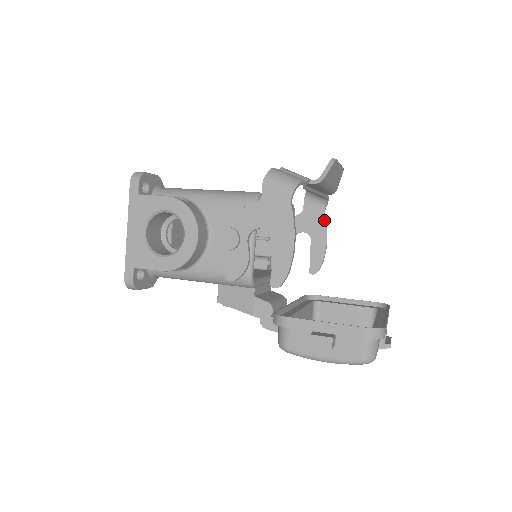
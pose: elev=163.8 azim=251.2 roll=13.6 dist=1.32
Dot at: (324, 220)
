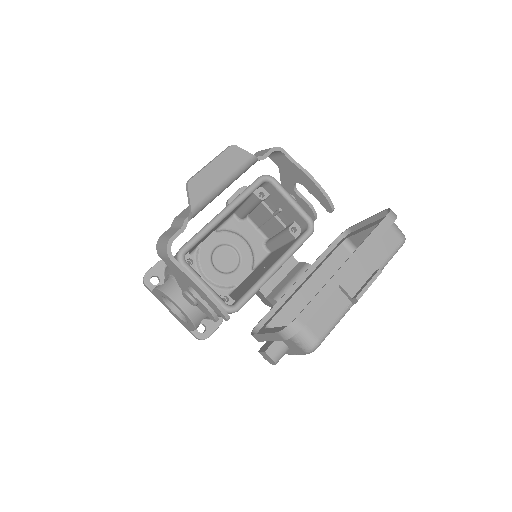
Dot at: (293, 165)
